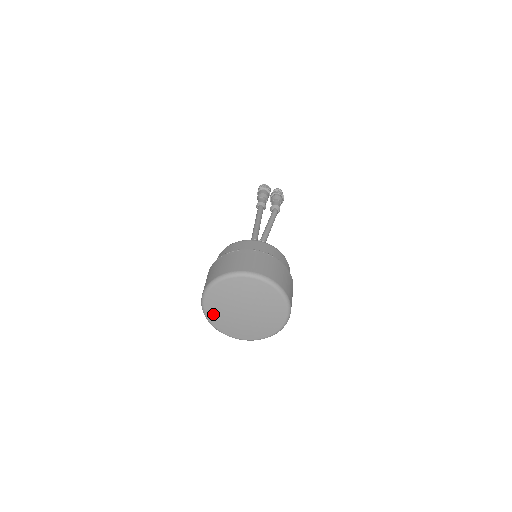
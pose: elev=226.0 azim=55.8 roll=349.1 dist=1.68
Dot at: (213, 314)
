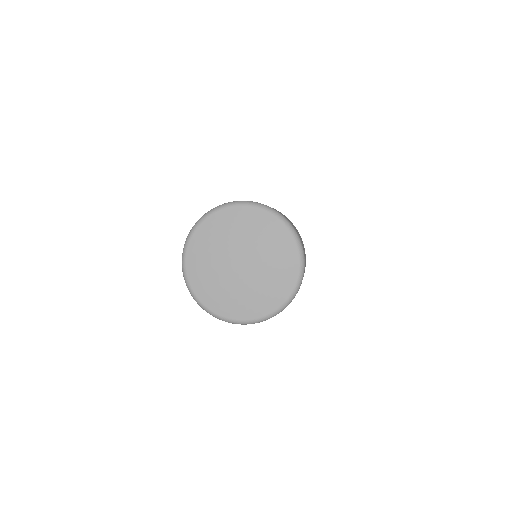
Dot at: (204, 290)
